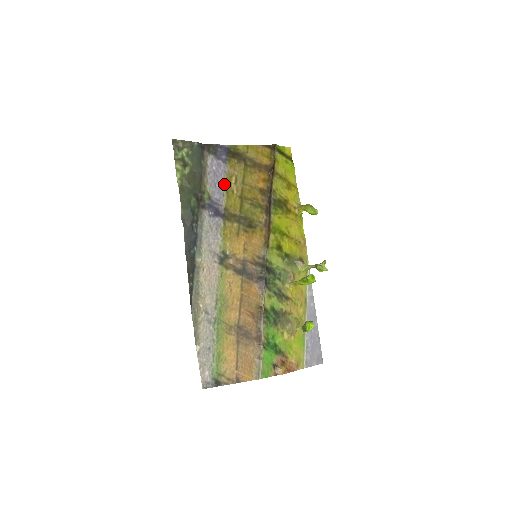
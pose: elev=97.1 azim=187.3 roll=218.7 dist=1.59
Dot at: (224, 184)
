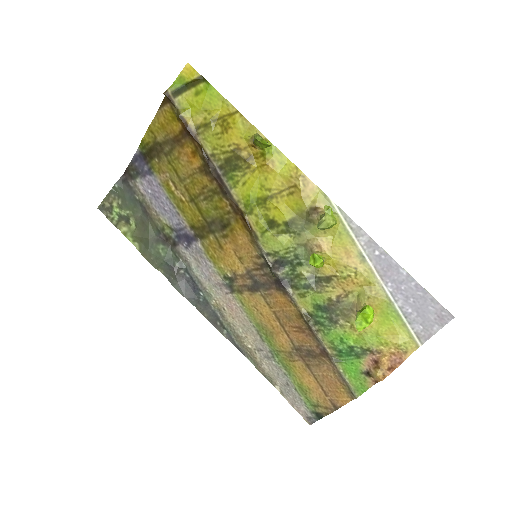
Dot at: (169, 200)
